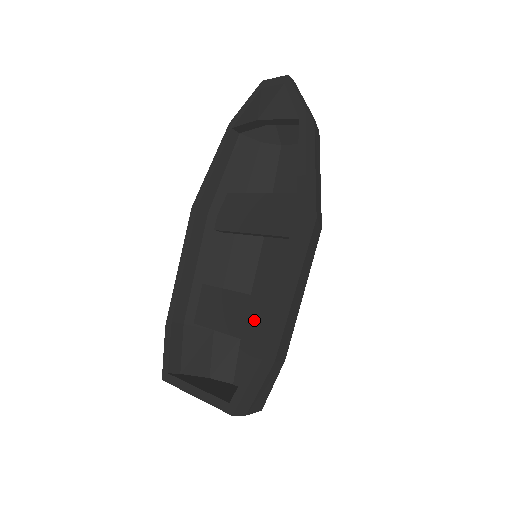
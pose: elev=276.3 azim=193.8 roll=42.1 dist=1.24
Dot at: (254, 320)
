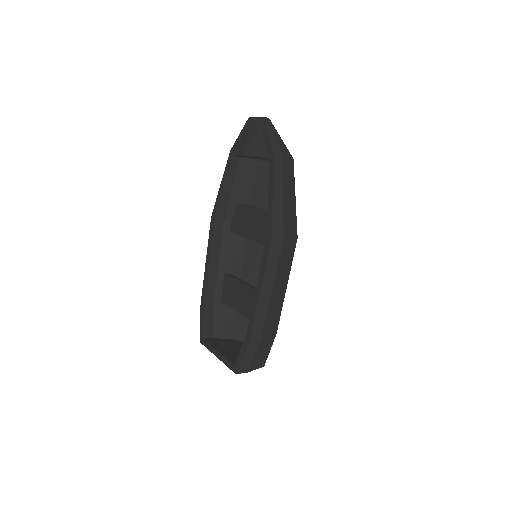
Dot at: occluded
